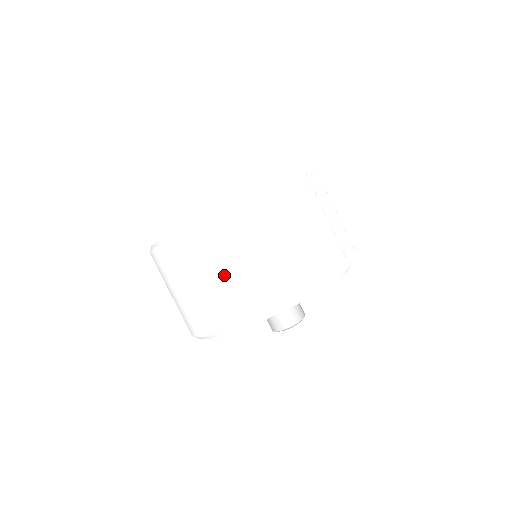
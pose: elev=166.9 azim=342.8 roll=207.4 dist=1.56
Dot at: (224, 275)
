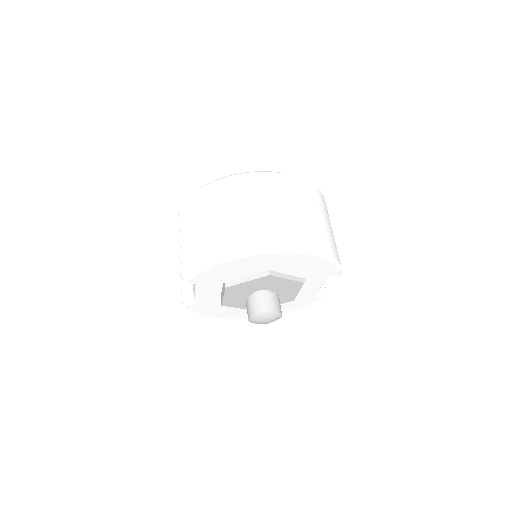
Dot at: (273, 209)
